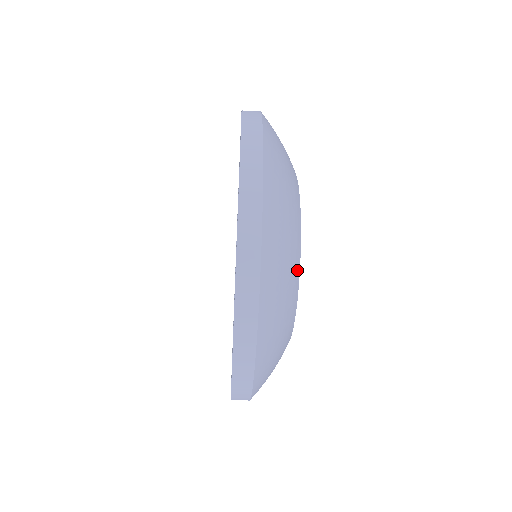
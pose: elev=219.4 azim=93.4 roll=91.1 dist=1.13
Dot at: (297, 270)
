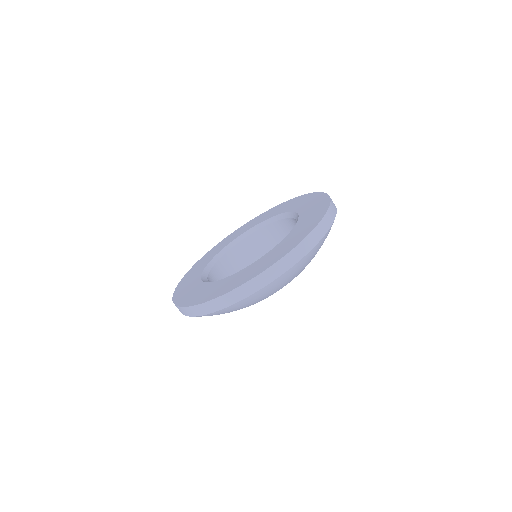
Dot at: occluded
